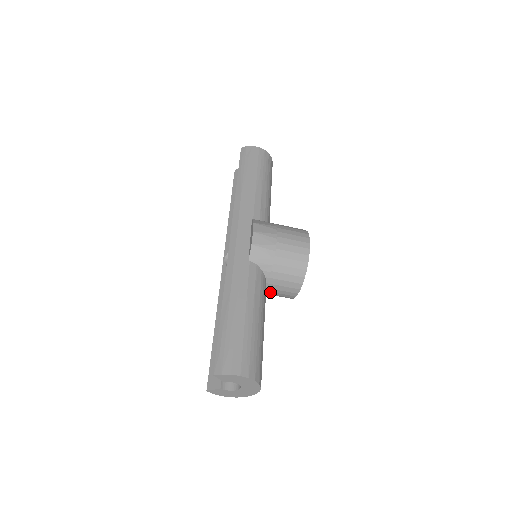
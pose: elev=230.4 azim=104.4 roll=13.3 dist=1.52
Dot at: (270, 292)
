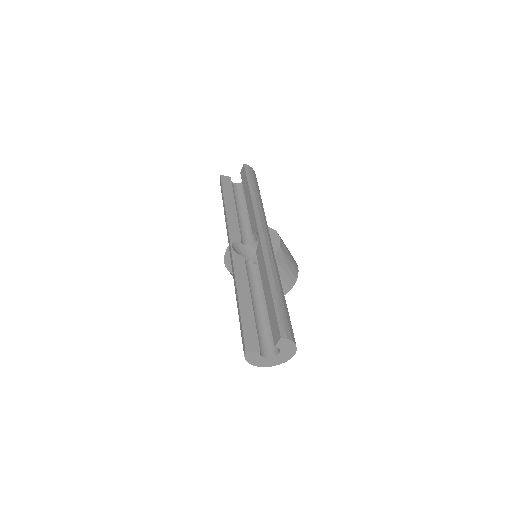
Dot at: occluded
